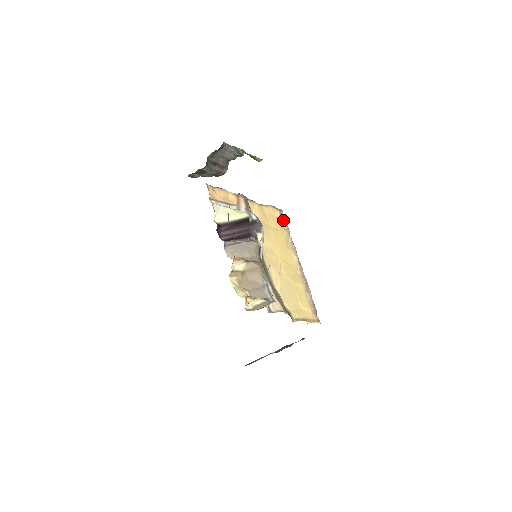
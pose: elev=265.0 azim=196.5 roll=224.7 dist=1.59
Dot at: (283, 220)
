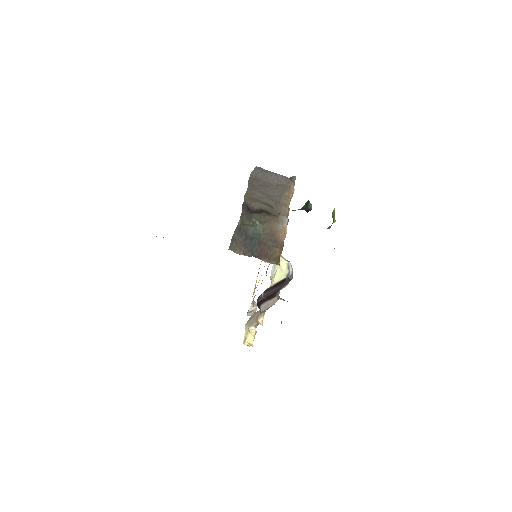
Dot at: occluded
